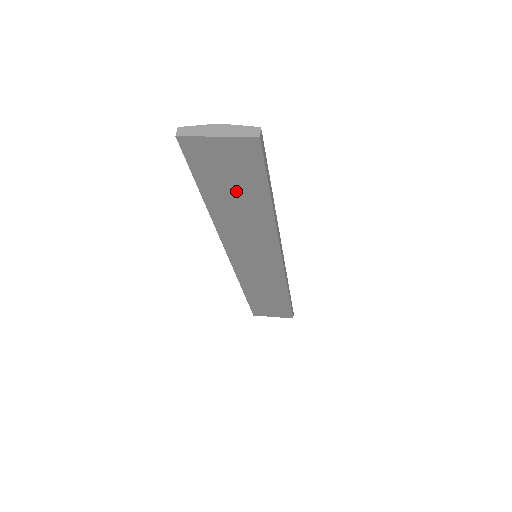
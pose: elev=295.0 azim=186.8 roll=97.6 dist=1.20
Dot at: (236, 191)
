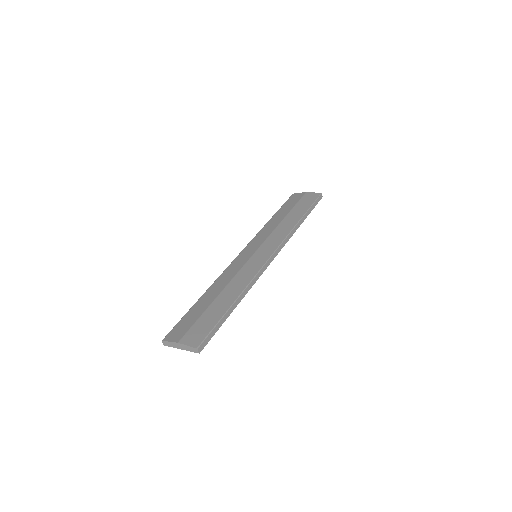
Dot at: occluded
